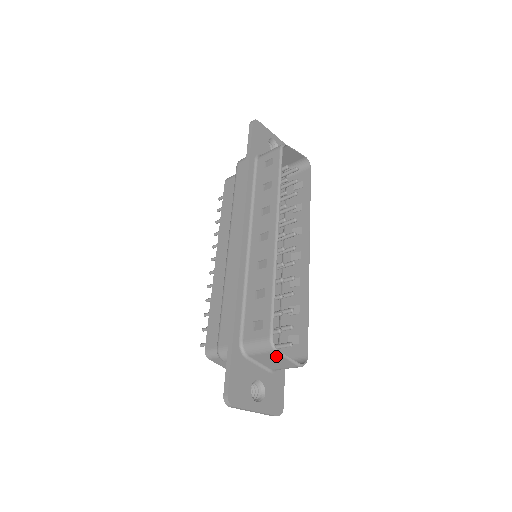
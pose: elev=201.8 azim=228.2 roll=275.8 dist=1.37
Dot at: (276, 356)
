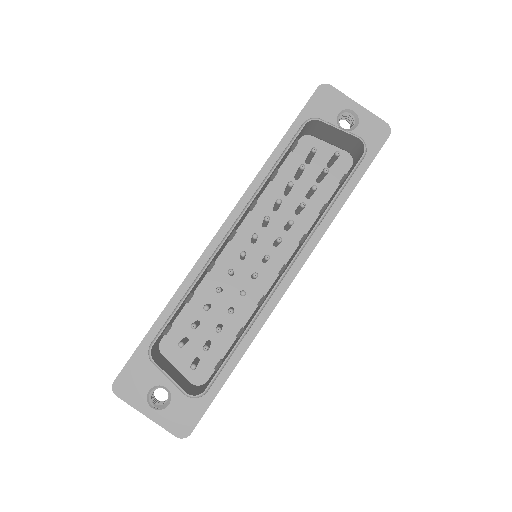
Dot at: occluded
